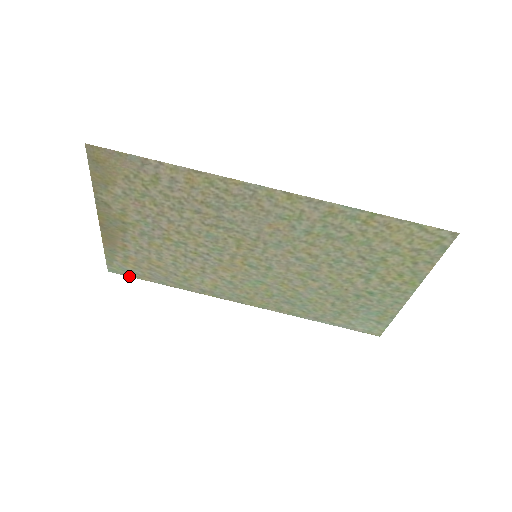
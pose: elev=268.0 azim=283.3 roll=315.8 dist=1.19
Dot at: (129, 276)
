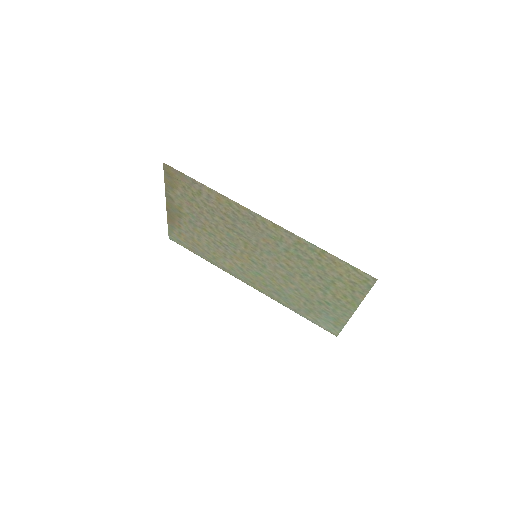
Dot at: (181, 245)
